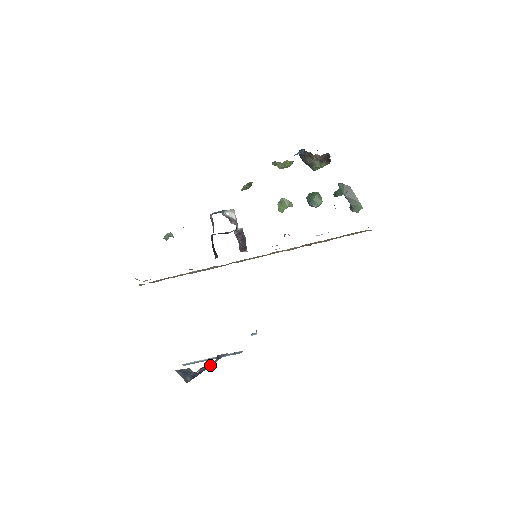
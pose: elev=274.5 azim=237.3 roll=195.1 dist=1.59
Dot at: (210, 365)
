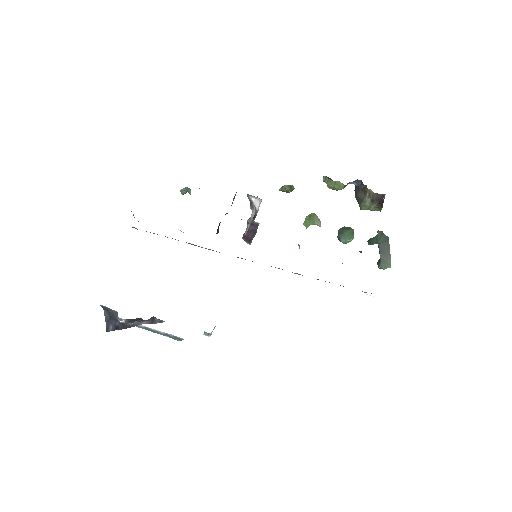
Dot at: (140, 324)
